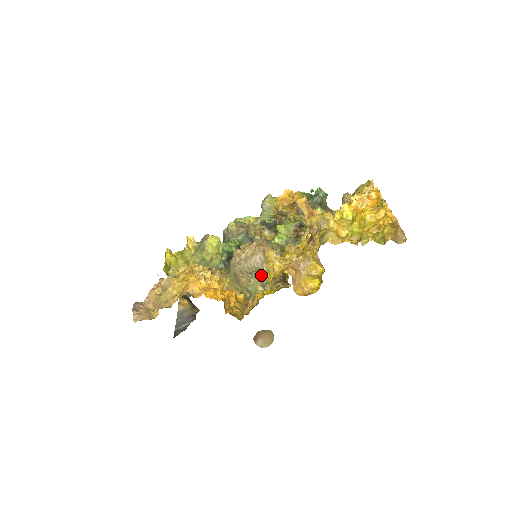
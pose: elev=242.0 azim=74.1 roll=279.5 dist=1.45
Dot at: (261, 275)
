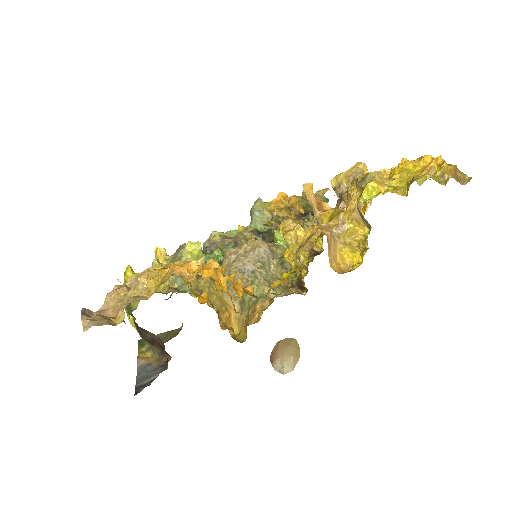
Dot at: (268, 275)
